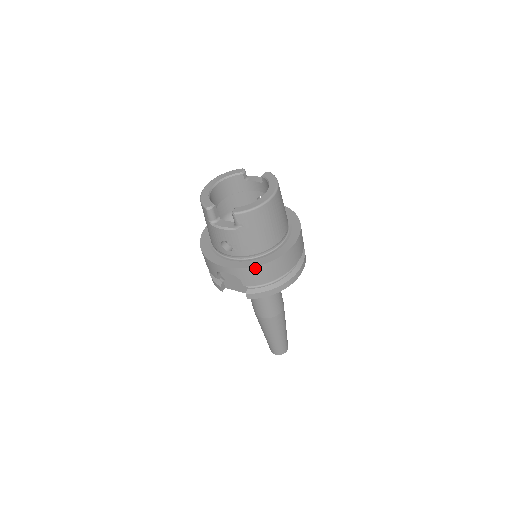
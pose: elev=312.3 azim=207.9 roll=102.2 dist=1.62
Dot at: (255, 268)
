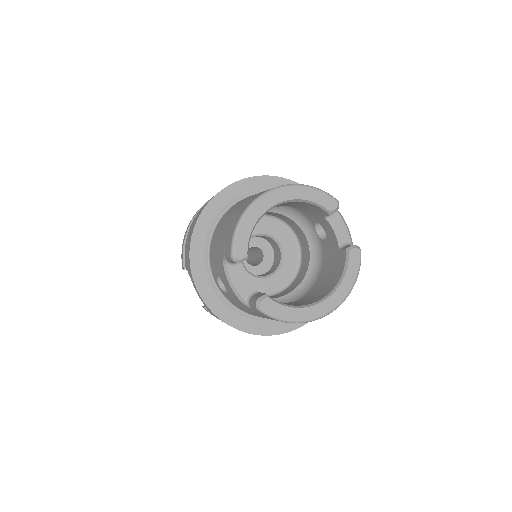
Dot at: occluded
